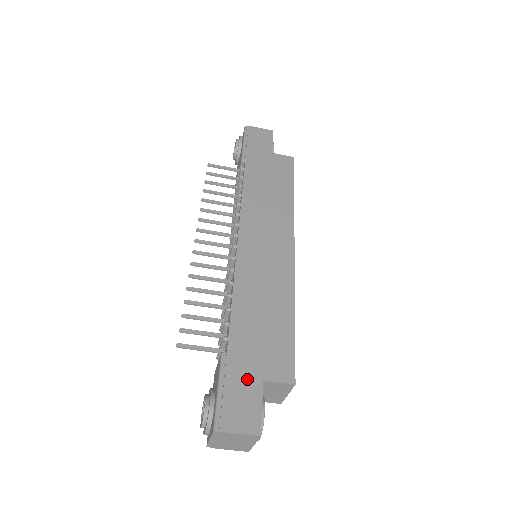
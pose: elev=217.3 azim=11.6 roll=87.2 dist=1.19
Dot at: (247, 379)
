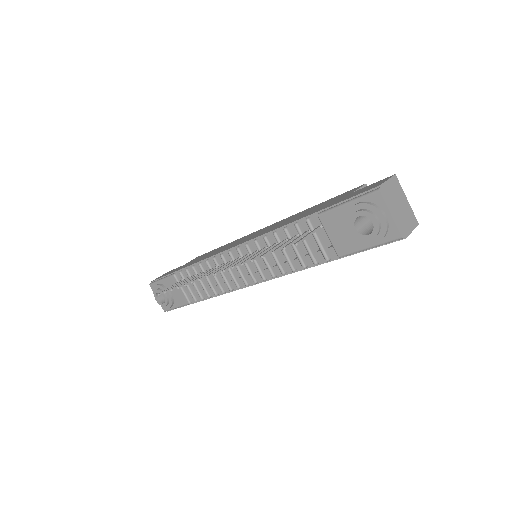
Dot at: (347, 196)
